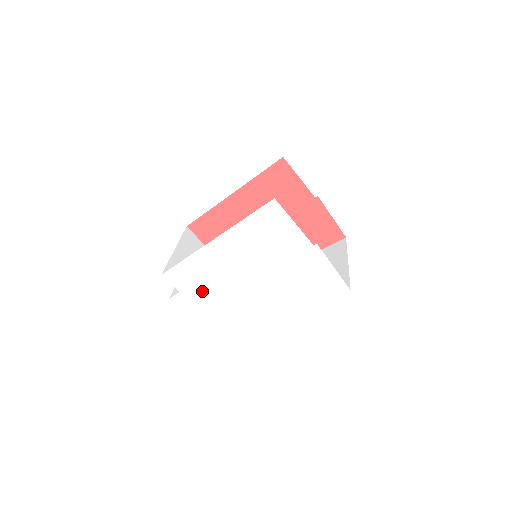
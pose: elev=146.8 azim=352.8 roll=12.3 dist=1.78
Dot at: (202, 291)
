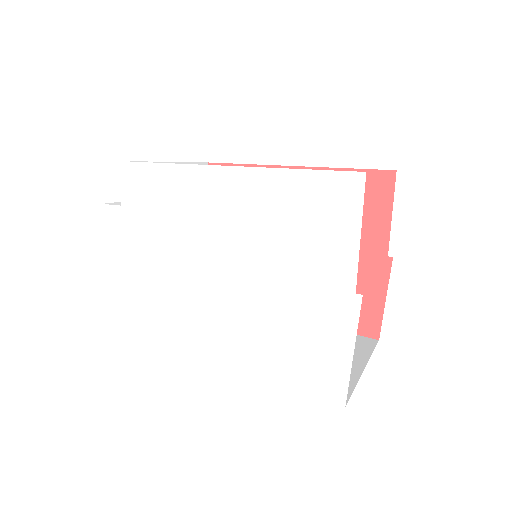
Dot at: (150, 229)
